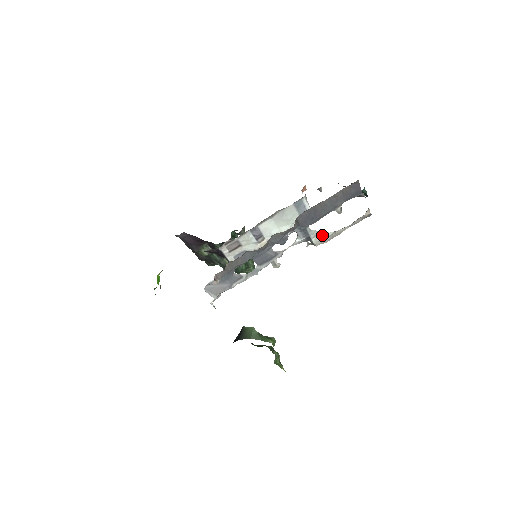
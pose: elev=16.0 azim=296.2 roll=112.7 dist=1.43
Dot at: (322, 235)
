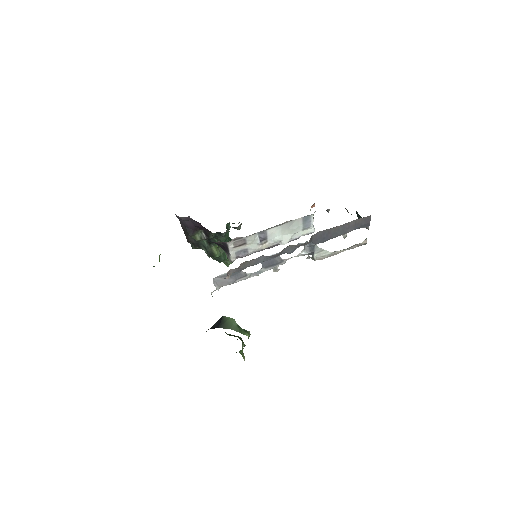
Dot at: (323, 253)
